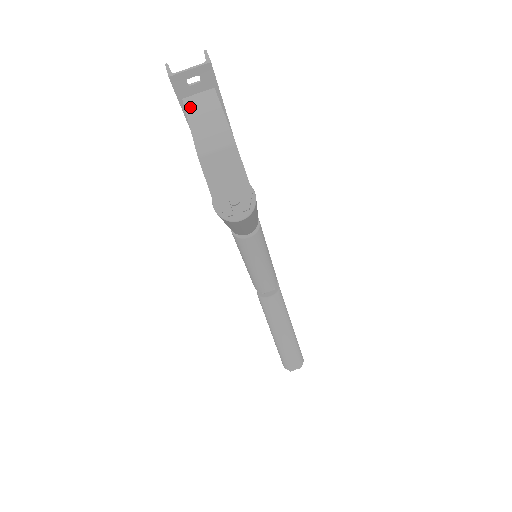
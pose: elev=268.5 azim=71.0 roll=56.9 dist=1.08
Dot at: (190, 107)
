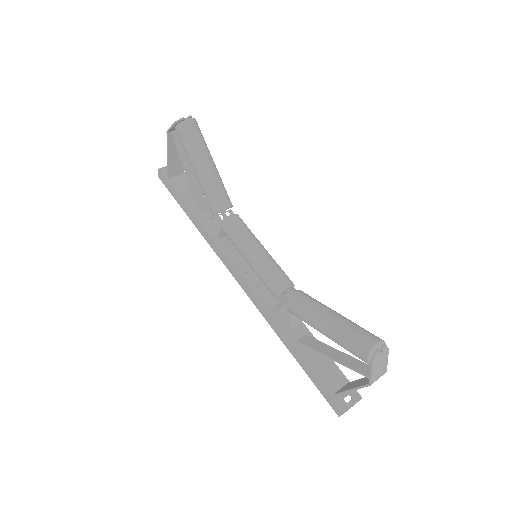
Dot at: (170, 168)
